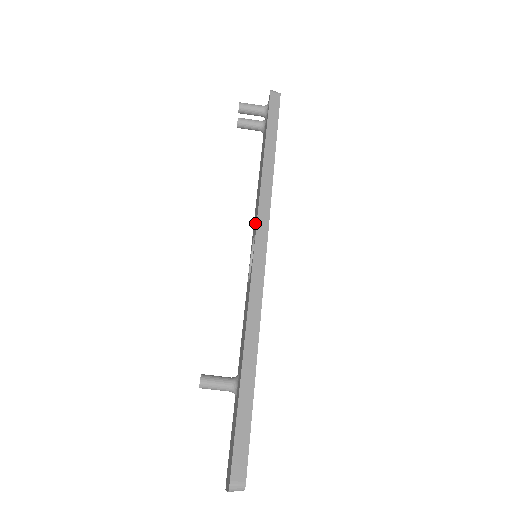
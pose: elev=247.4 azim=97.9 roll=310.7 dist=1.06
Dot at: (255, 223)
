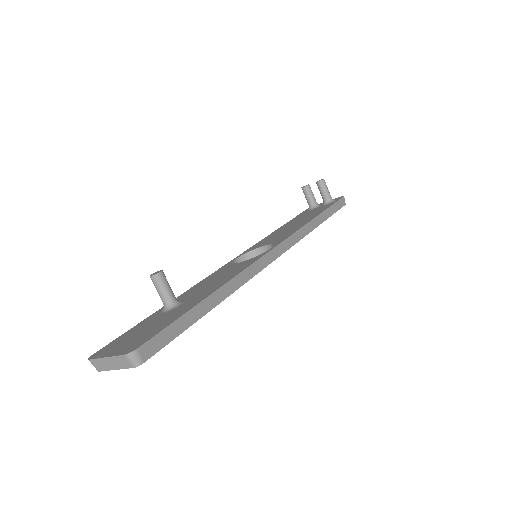
Dot at: (275, 240)
